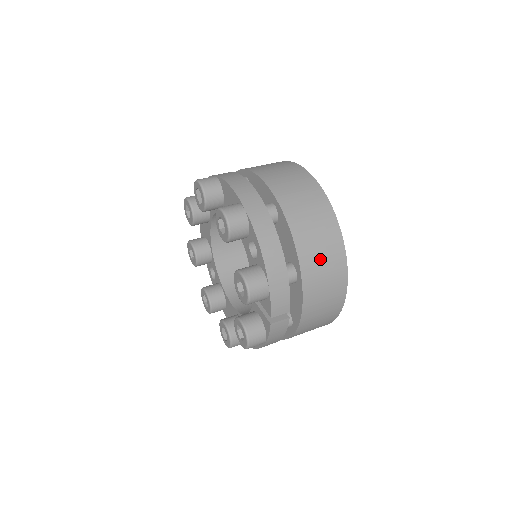
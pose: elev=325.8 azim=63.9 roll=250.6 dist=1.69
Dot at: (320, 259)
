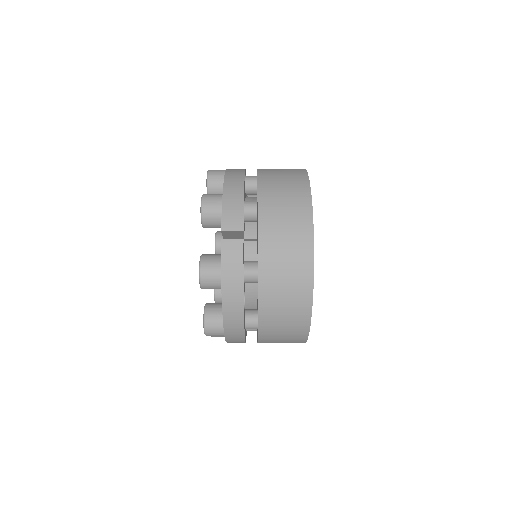
Dot at: (281, 191)
